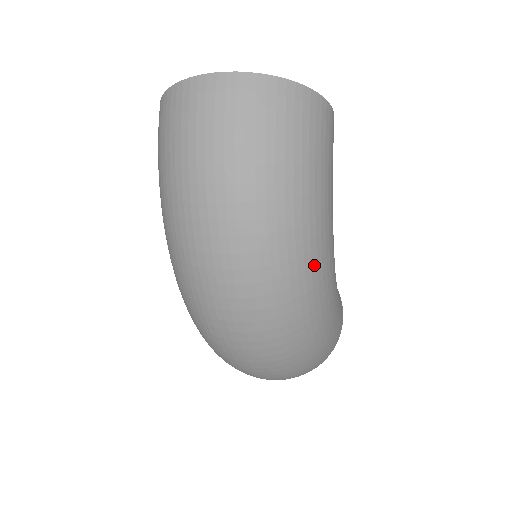
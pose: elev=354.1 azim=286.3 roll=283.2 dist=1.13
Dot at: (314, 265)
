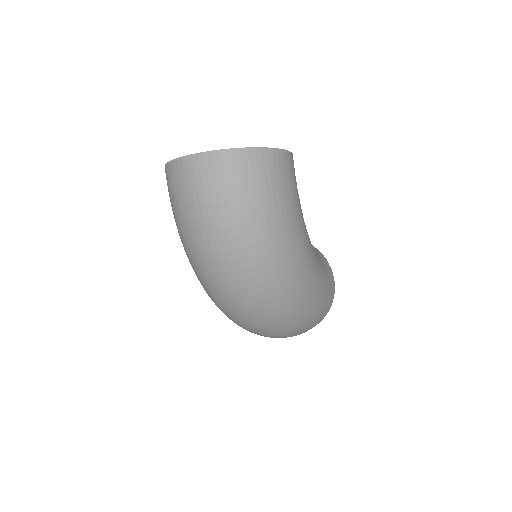
Dot at: (293, 265)
